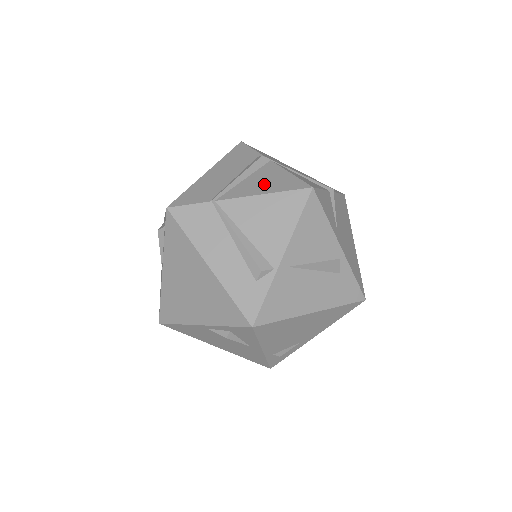
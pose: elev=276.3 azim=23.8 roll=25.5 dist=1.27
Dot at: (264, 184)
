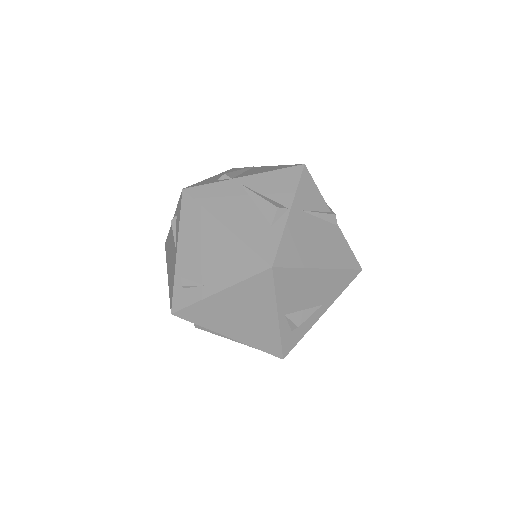
Dot at: occluded
